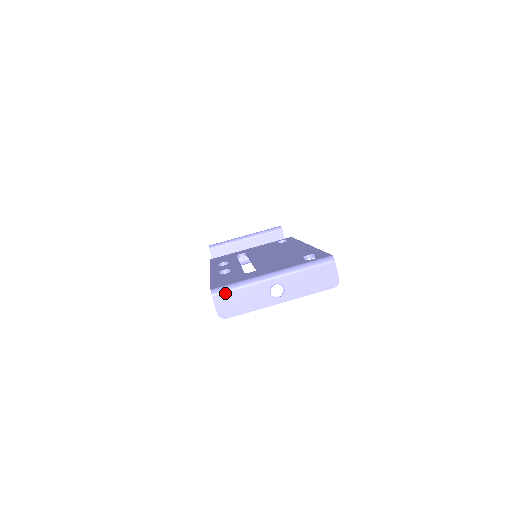
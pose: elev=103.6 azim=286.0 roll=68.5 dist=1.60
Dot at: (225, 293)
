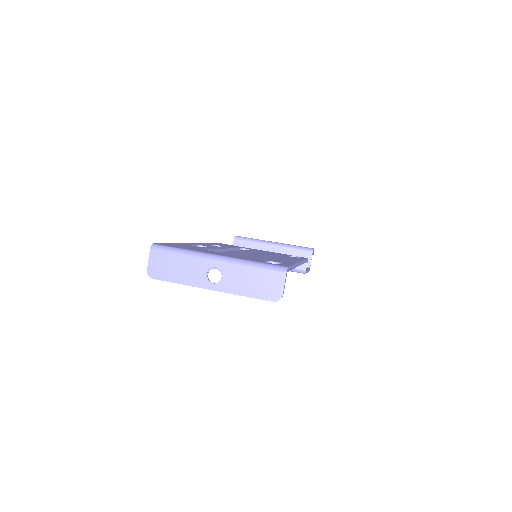
Dot at: (163, 253)
